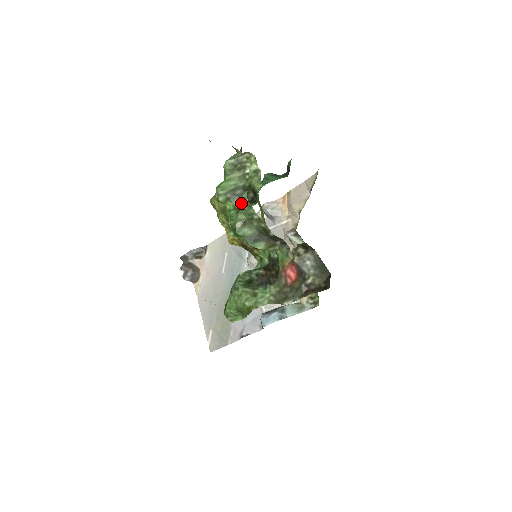
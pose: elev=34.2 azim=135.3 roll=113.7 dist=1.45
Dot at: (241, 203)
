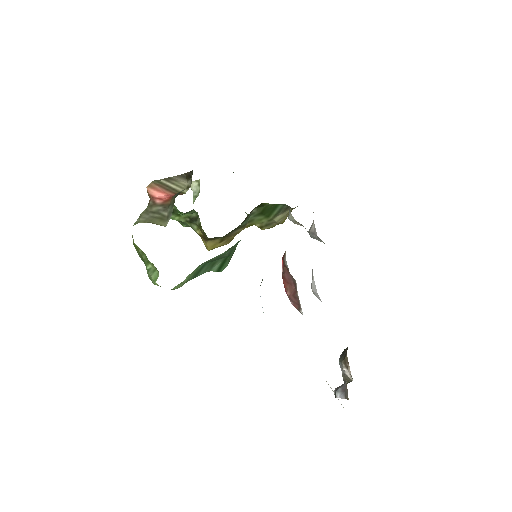
Dot at: occluded
